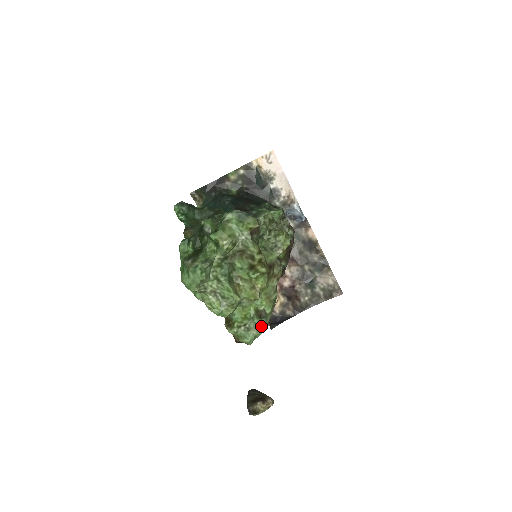
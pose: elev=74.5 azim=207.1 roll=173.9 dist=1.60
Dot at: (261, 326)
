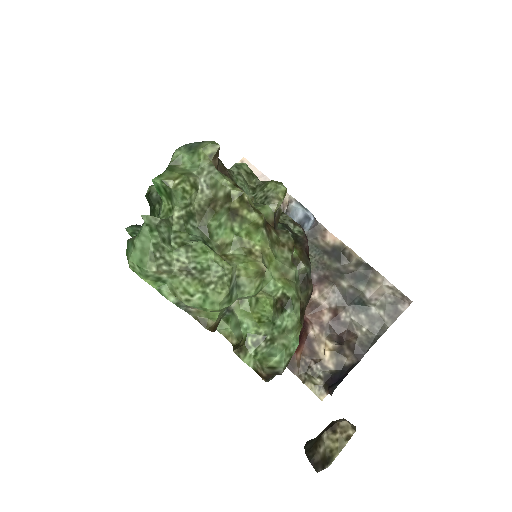
Dot at: (290, 326)
